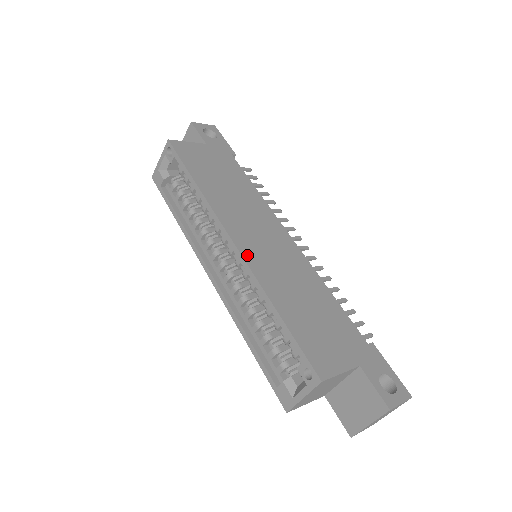
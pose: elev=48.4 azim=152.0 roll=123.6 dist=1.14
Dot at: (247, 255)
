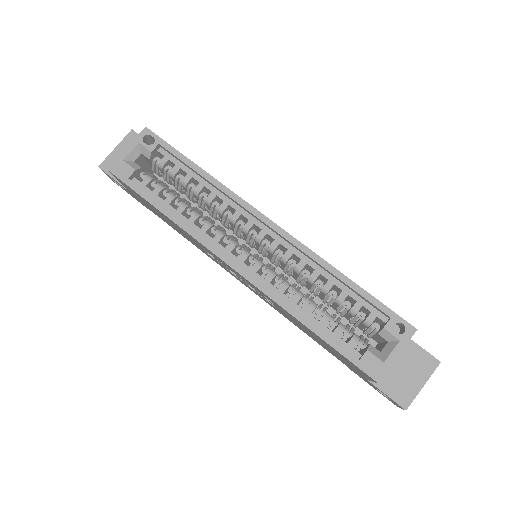
Dot at: (288, 235)
